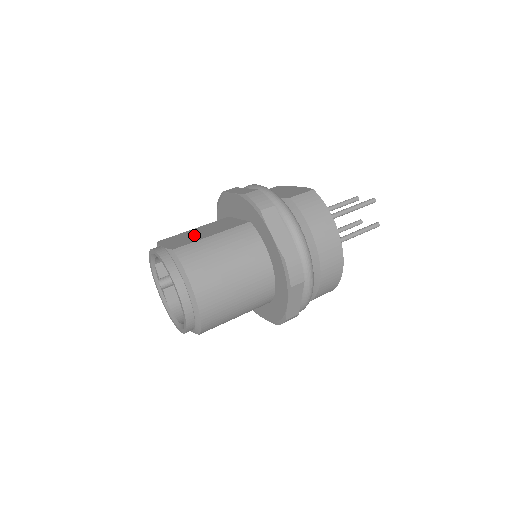
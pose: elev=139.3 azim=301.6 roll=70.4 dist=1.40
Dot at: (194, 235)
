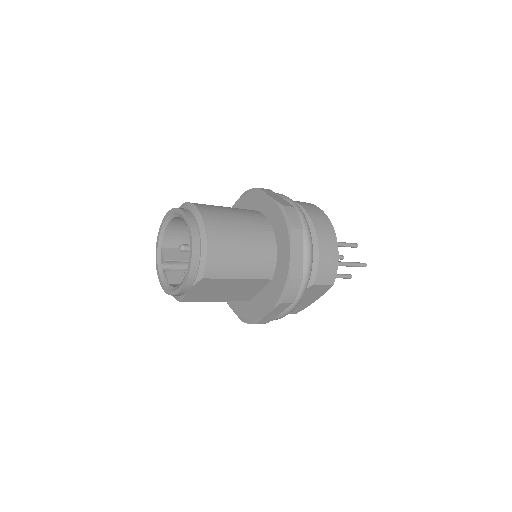
Dot at: occluded
